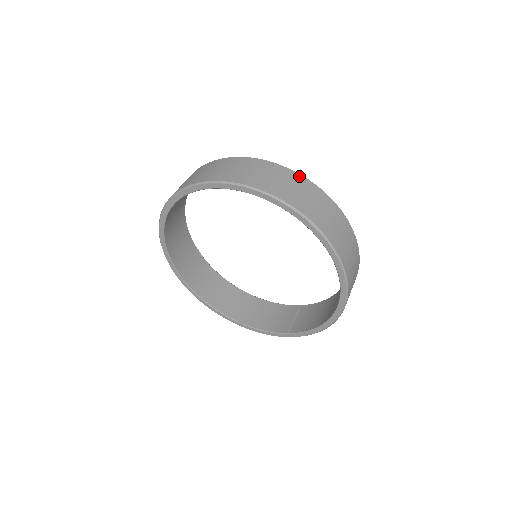
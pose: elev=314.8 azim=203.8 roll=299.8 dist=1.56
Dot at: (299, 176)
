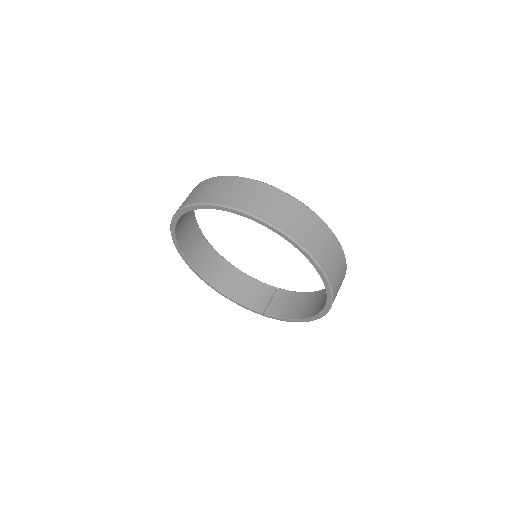
Dot at: (319, 219)
